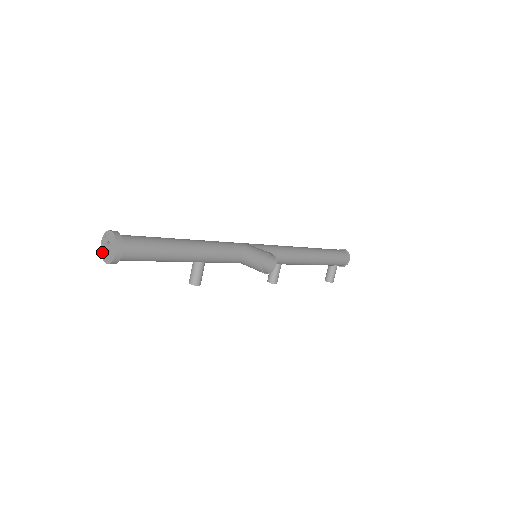
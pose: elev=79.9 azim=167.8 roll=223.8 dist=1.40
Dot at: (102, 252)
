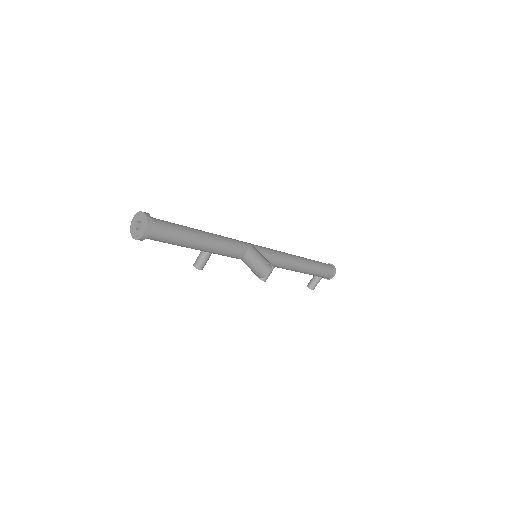
Dot at: (132, 226)
